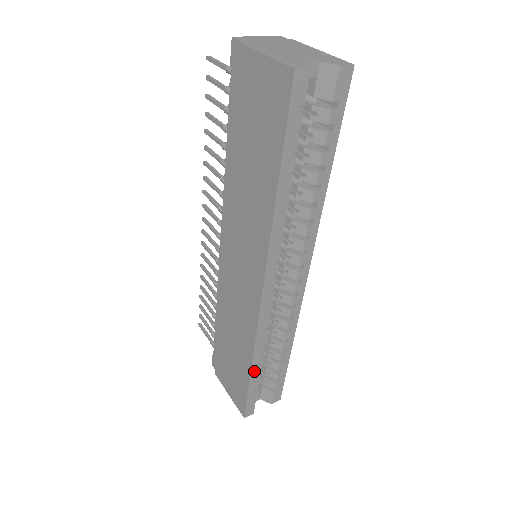
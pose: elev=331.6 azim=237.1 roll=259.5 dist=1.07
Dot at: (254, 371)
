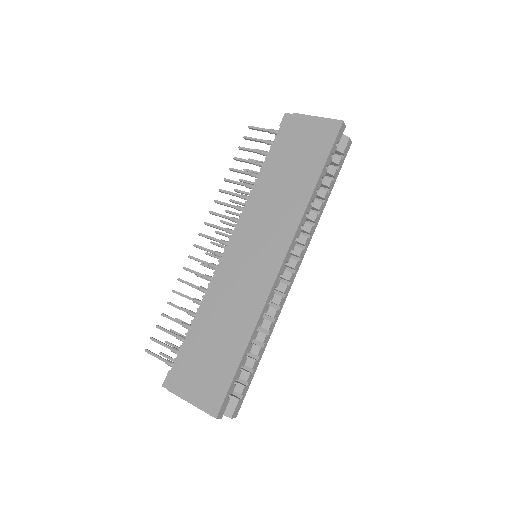
Dot at: (247, 350)
